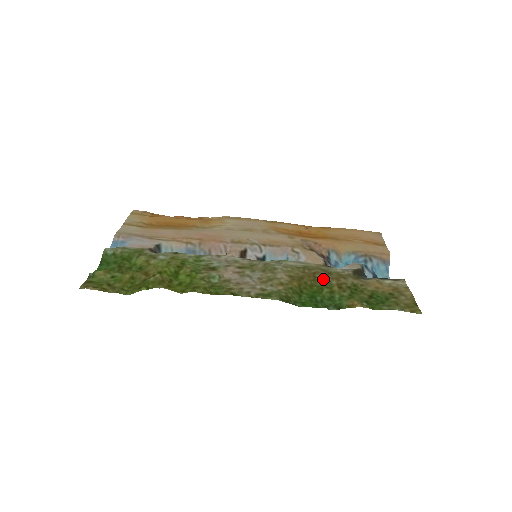
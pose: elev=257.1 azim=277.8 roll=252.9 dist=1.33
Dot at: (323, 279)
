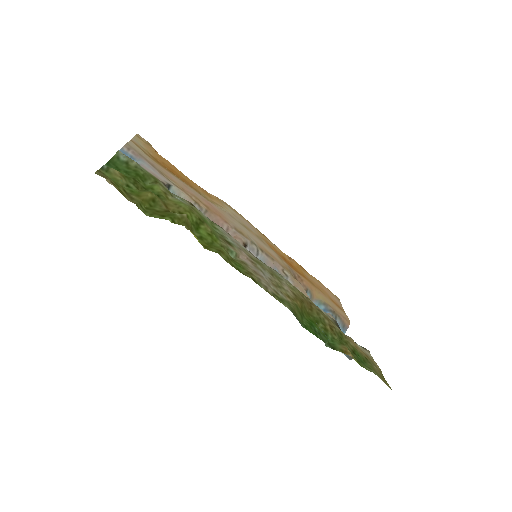
Dot at: (318, 313)
